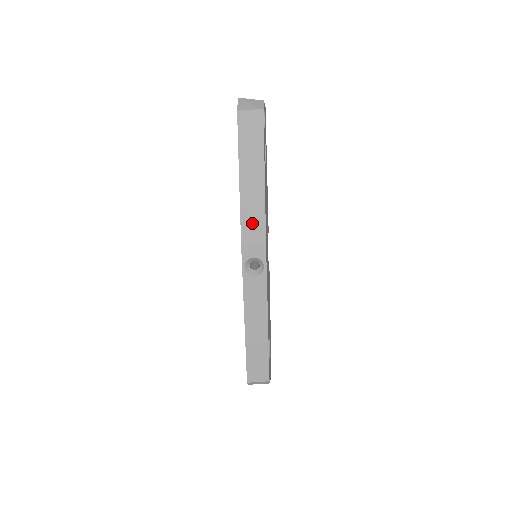
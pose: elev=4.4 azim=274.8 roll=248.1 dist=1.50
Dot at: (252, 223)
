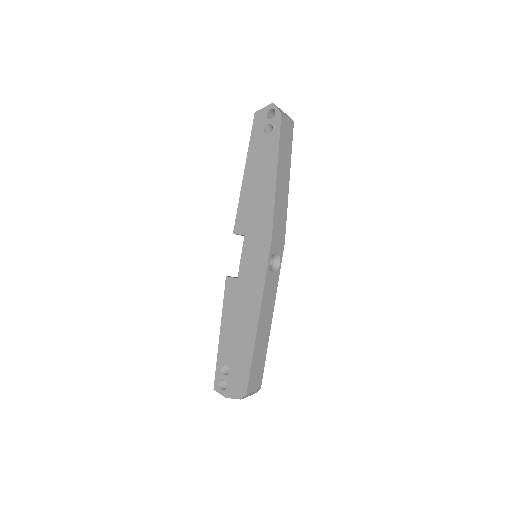
Dot at: (280, 219)
